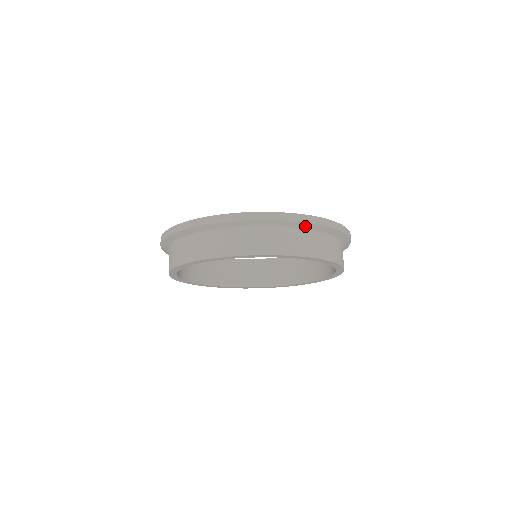
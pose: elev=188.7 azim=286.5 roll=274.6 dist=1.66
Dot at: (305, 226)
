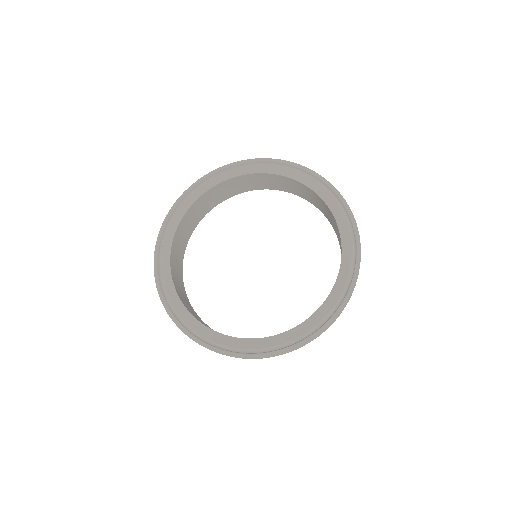
Dot at: occluded
